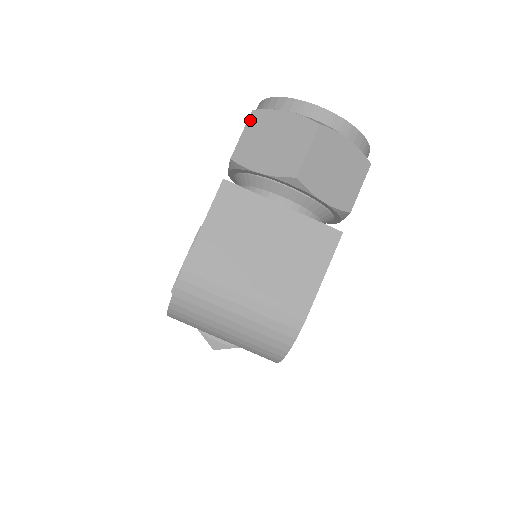
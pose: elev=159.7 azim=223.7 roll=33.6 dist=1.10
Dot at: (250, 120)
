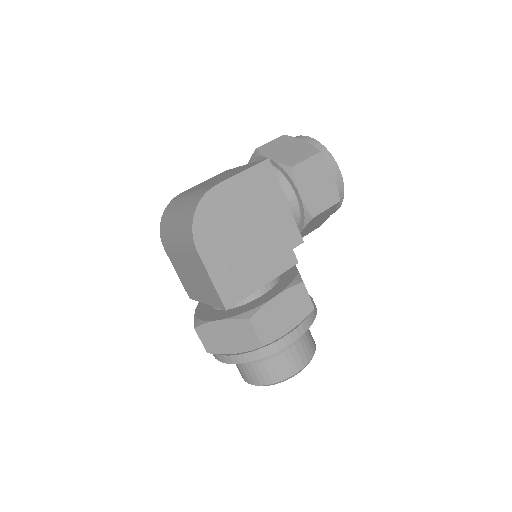
Dot at: occluded
